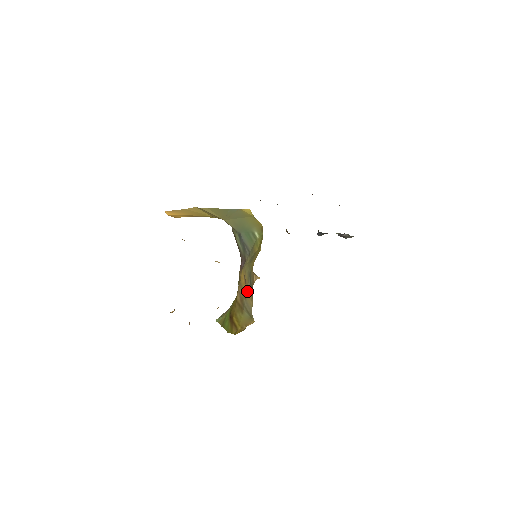
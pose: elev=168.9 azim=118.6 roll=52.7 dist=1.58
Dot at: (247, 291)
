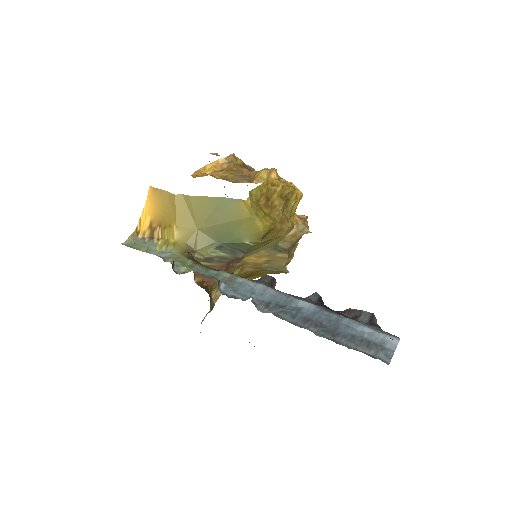
Dot at: (271, 257)
